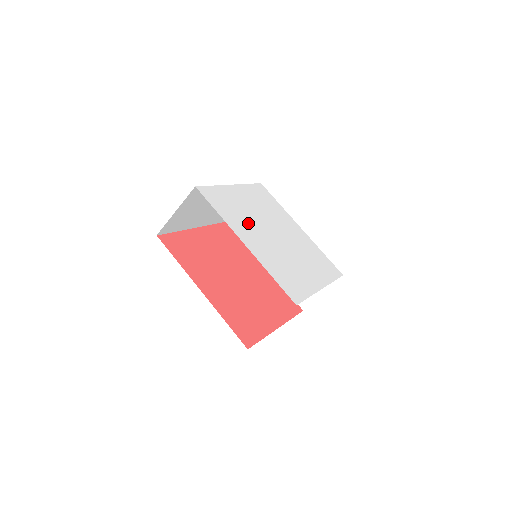
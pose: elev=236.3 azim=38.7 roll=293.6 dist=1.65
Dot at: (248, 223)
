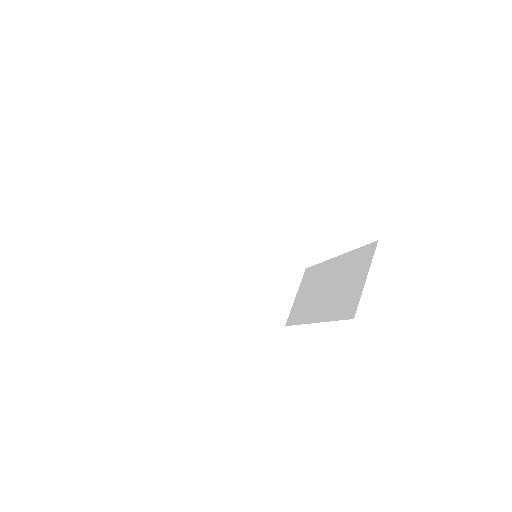
Dot at: occluded
